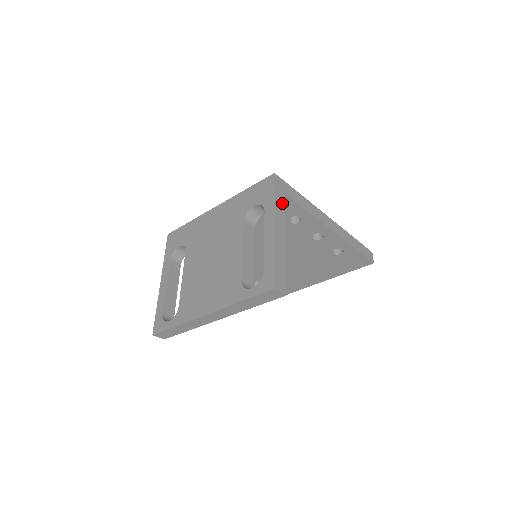
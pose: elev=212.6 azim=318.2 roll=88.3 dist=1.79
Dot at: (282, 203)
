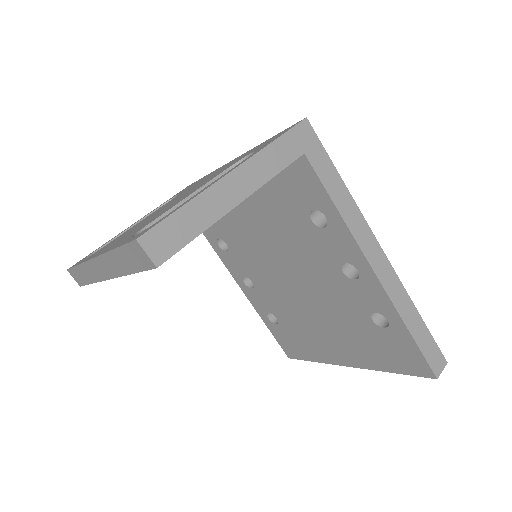
Dot at: (285, 159)
